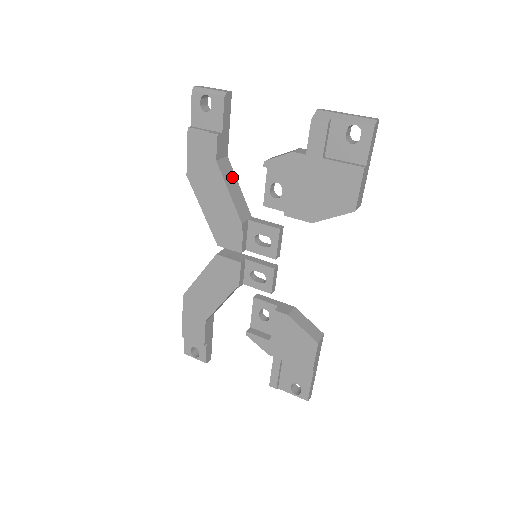
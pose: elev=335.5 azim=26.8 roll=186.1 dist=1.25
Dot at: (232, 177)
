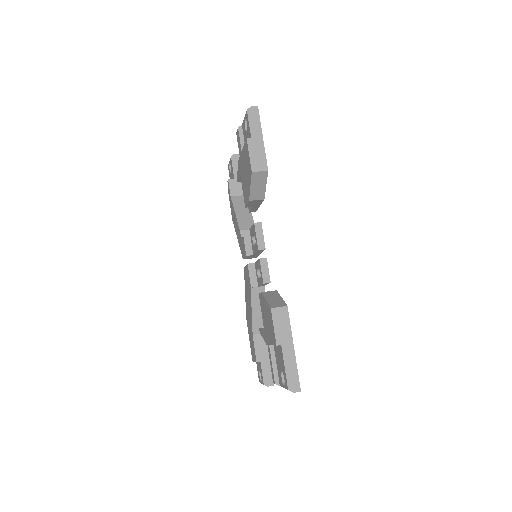
Dot at: (244, 206)
